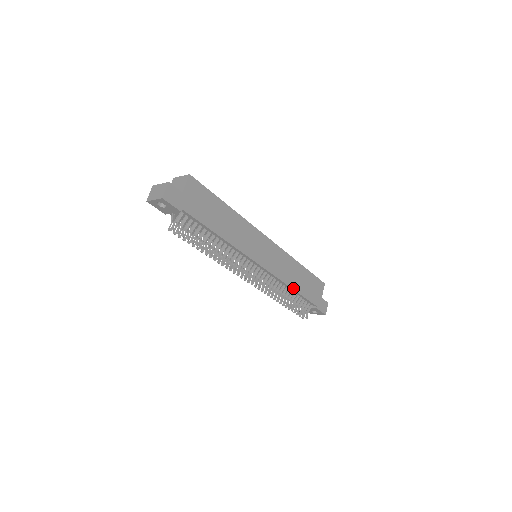
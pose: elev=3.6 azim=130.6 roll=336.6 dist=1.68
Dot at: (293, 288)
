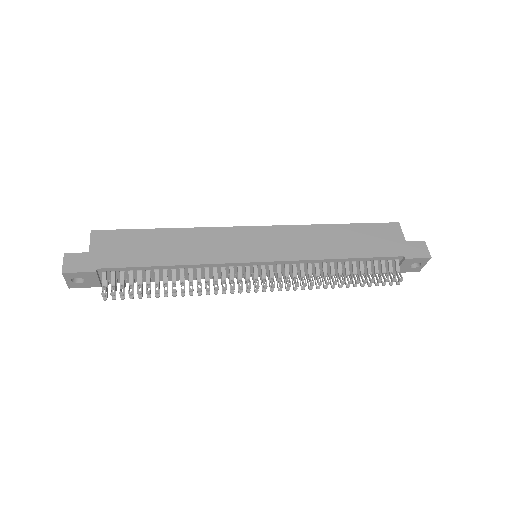
Dot at: (338, 258)
